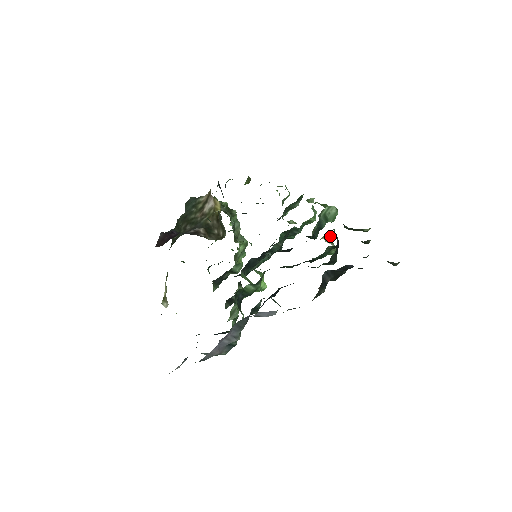
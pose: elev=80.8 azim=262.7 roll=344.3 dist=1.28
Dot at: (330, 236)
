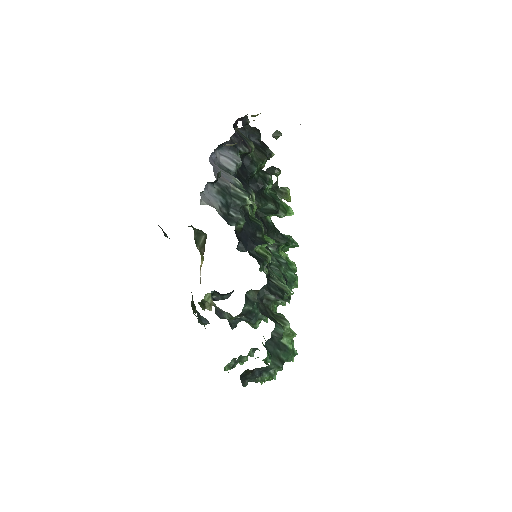
Dot at: occluded
